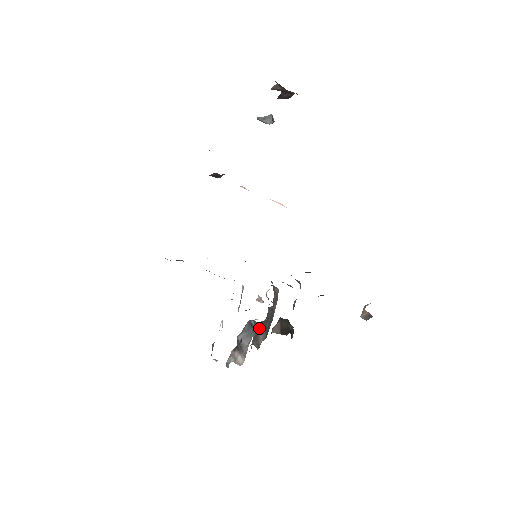
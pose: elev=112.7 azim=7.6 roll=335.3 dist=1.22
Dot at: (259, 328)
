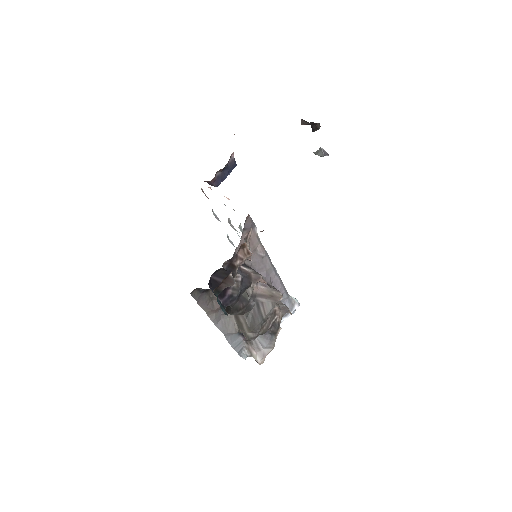
Dot at: occluded
